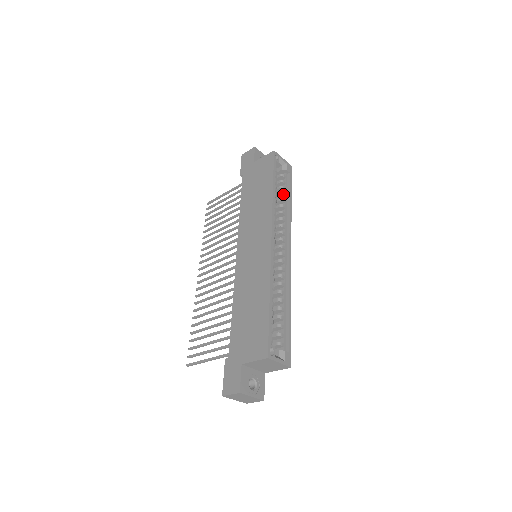
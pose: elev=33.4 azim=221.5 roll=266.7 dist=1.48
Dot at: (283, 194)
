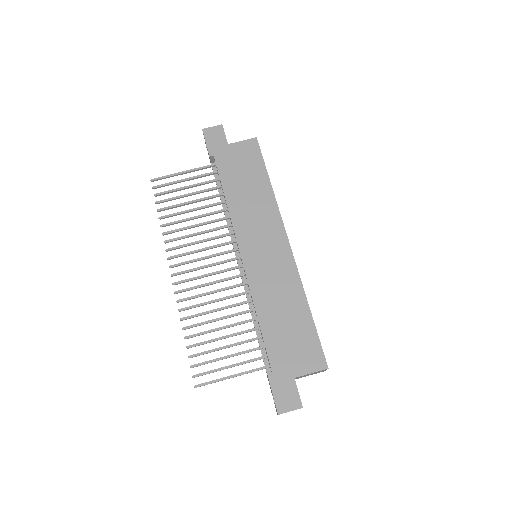
Dot at: occluded
